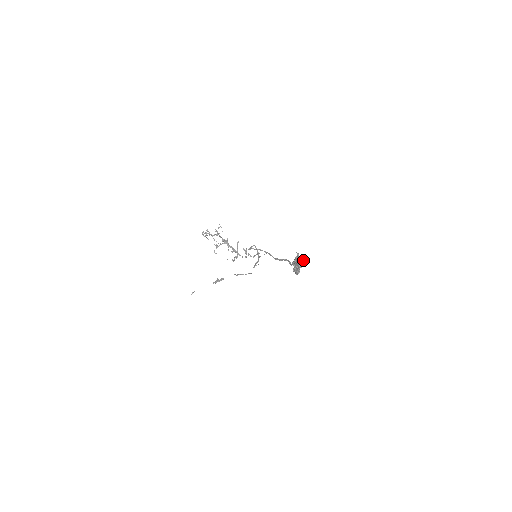
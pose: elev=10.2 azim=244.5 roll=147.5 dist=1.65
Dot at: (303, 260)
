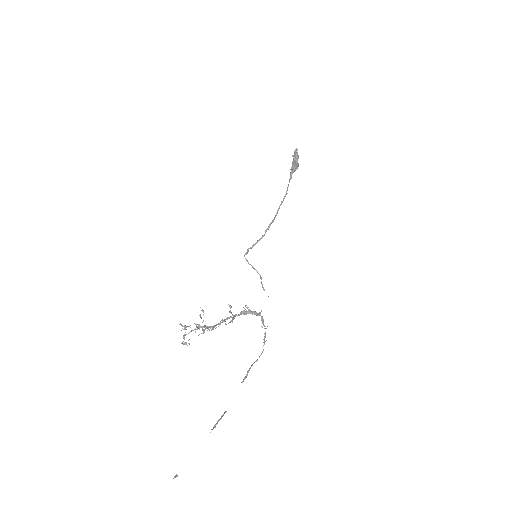
Dot at: occluded
